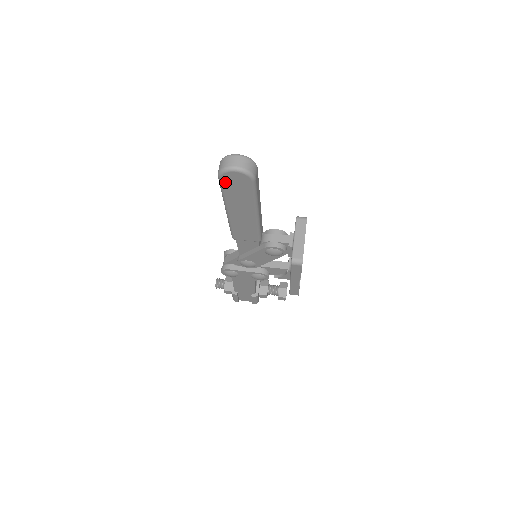
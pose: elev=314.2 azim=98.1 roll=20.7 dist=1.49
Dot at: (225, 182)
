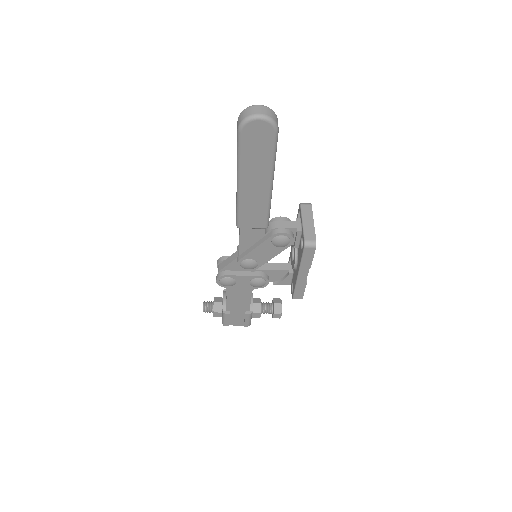
Dot at: (245, 137)
